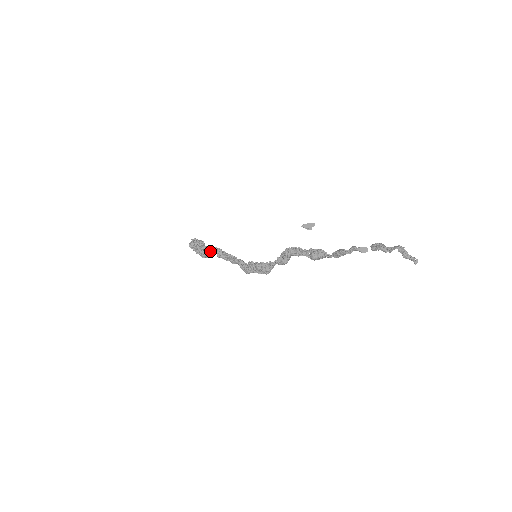
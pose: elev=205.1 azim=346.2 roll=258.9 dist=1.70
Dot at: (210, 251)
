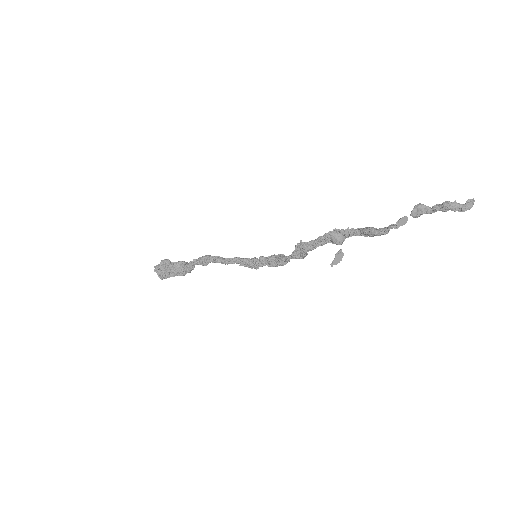
Dot at: (188, 268)
